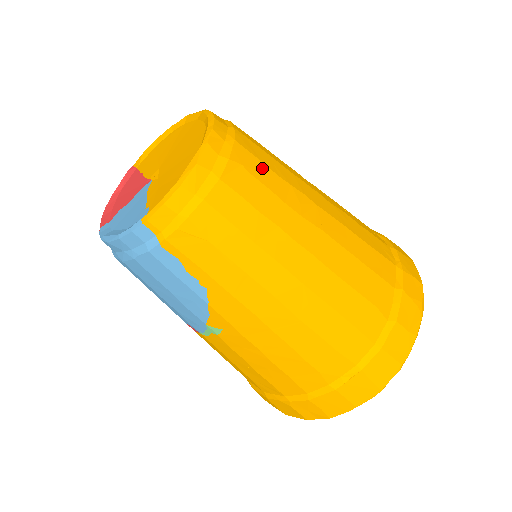
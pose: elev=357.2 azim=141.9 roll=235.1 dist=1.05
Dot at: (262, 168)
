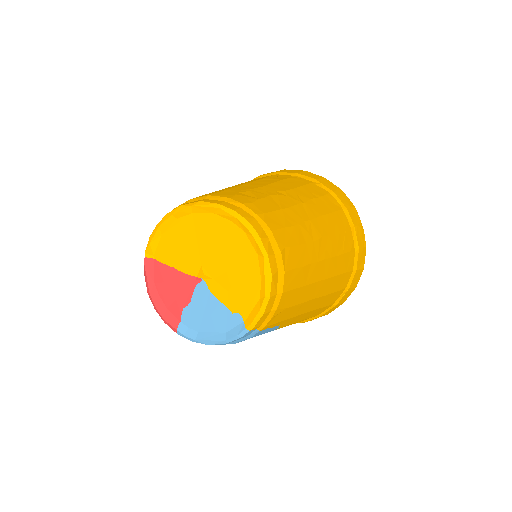
Dot at: (288, 233)
